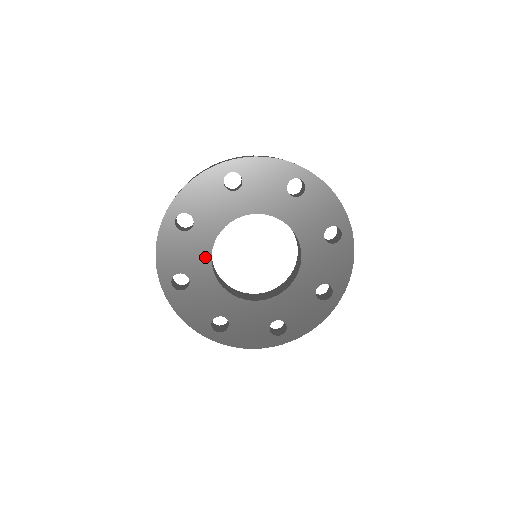
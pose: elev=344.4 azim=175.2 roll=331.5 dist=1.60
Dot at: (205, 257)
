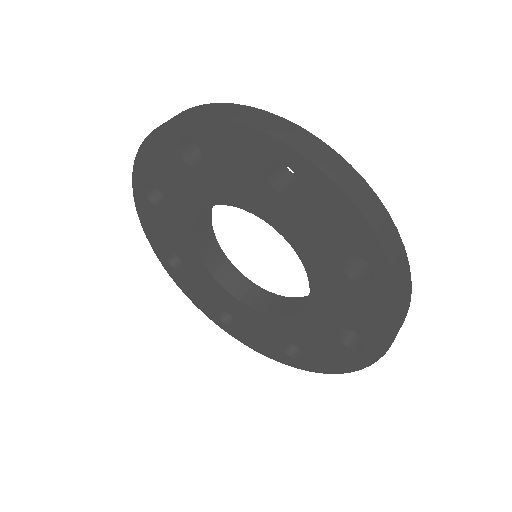
Dot at: (216, 286)
